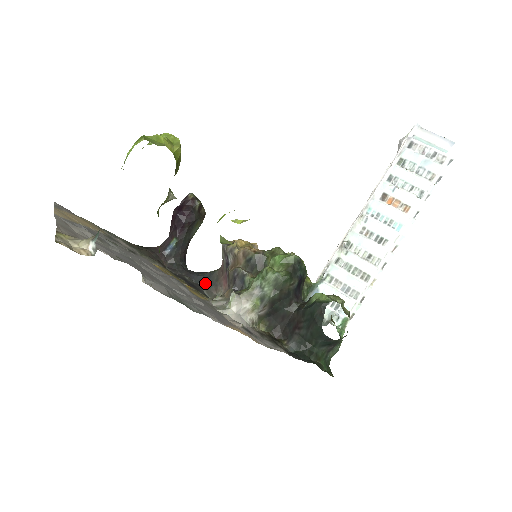
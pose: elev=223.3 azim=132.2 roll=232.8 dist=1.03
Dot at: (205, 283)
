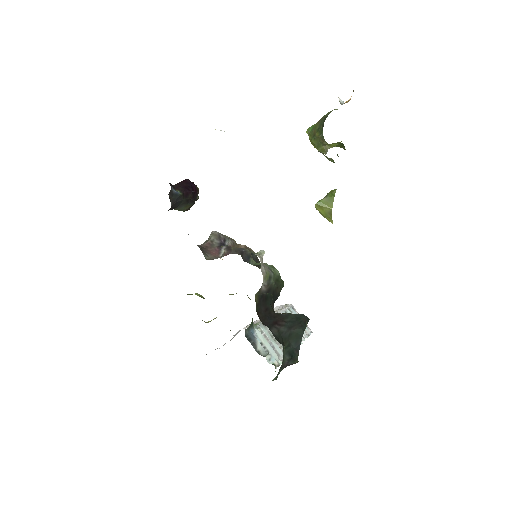
Dot at: occluded
